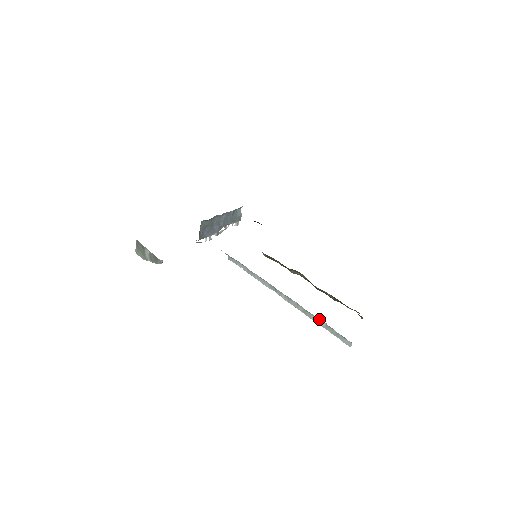
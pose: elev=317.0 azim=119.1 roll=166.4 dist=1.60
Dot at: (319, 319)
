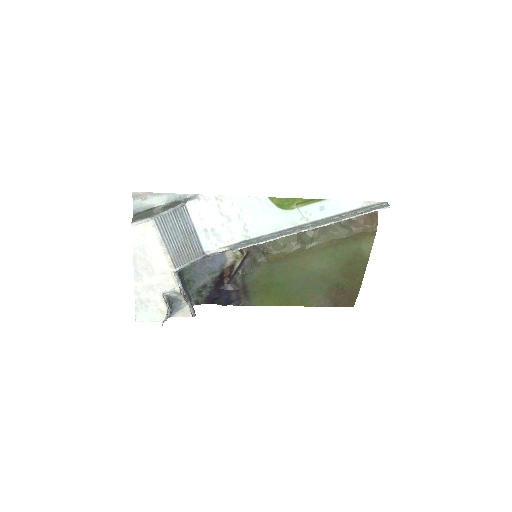
Dot at: (353, 212)
